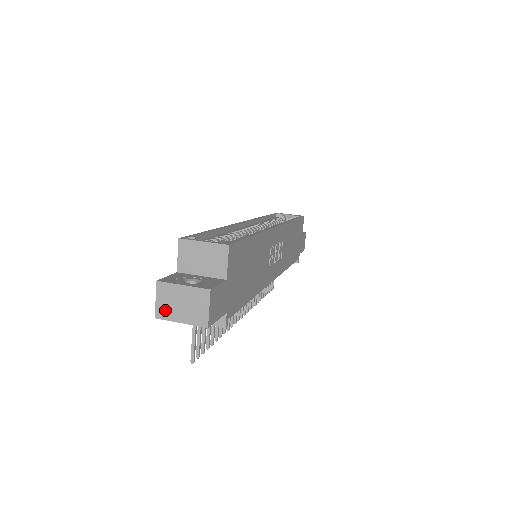
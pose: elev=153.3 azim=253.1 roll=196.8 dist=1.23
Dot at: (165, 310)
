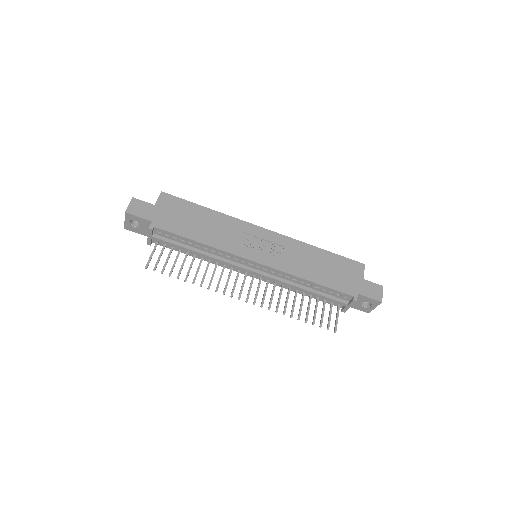
Dot at: occluded
